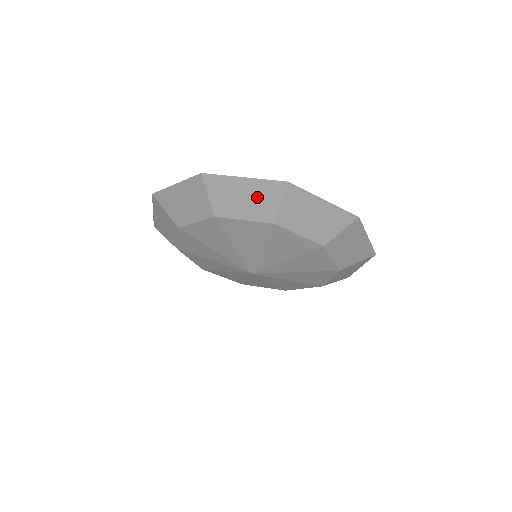
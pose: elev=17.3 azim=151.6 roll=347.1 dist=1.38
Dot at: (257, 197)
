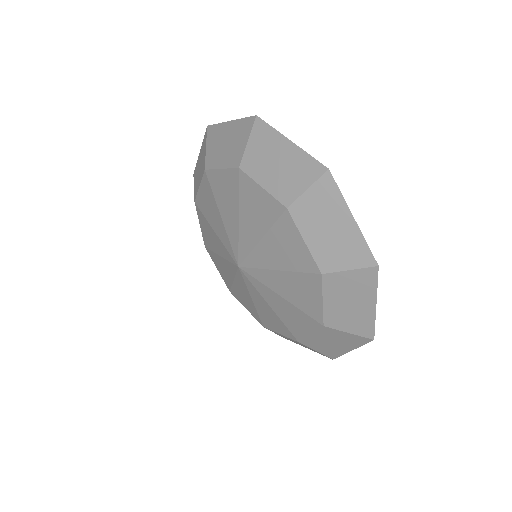
Dot at: (289, 169)
